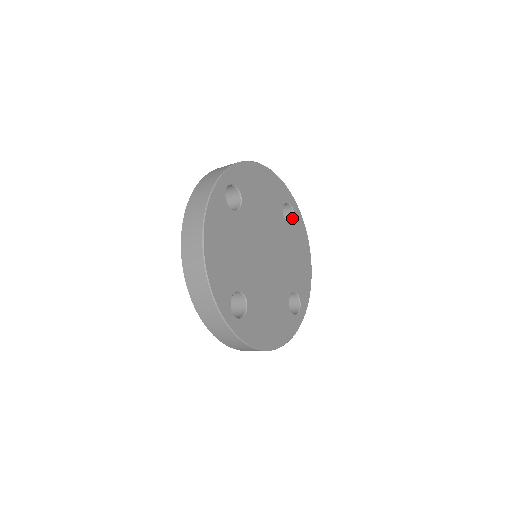
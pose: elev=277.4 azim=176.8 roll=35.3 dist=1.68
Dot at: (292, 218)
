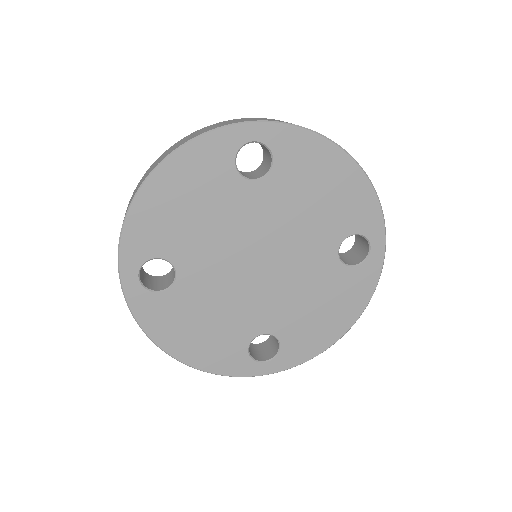
Dot at: (360, 261)
